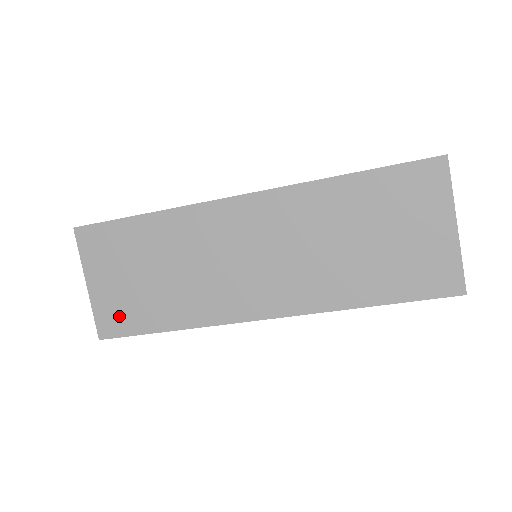
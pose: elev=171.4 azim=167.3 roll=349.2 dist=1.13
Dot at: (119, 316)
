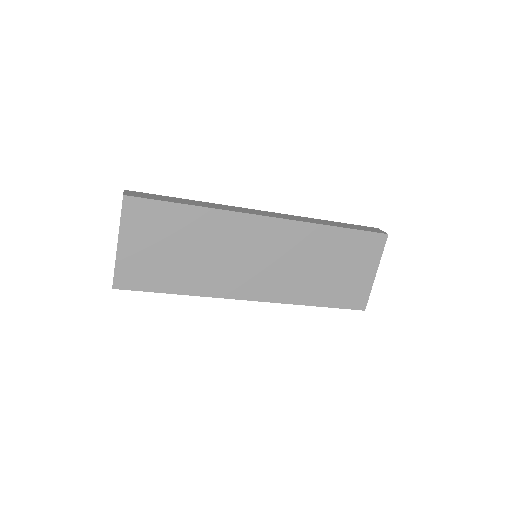
Dot at: (139, 274)
